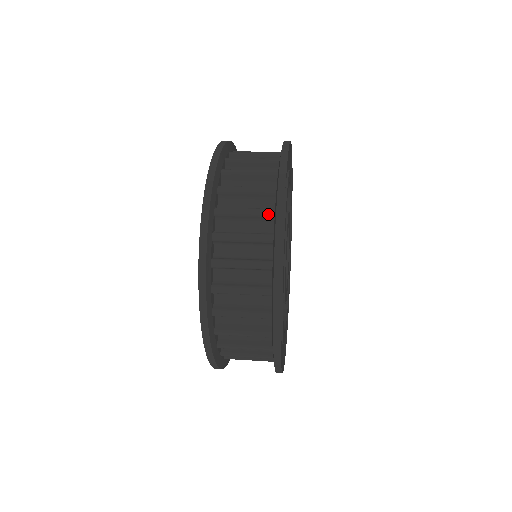
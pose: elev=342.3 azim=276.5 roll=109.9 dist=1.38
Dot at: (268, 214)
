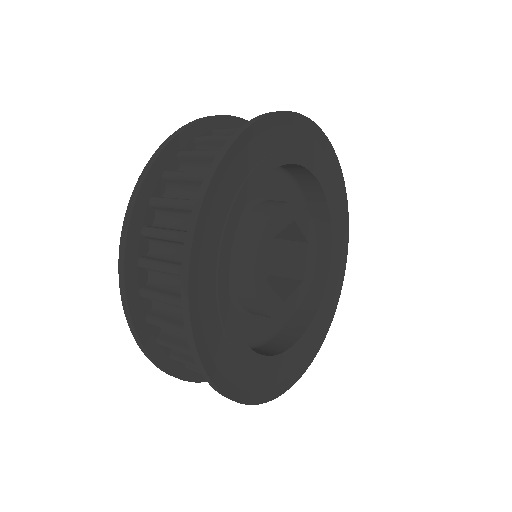
Dot at: occluded
